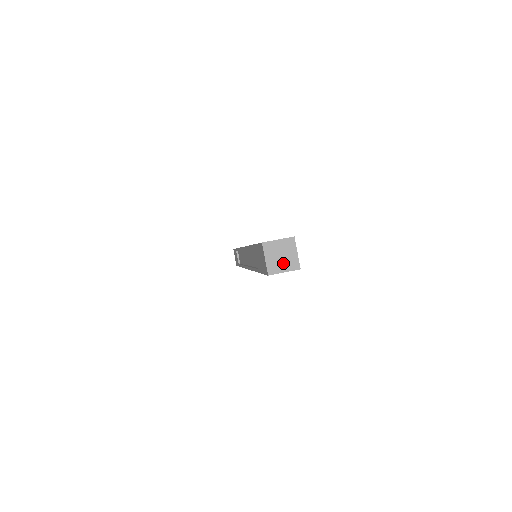
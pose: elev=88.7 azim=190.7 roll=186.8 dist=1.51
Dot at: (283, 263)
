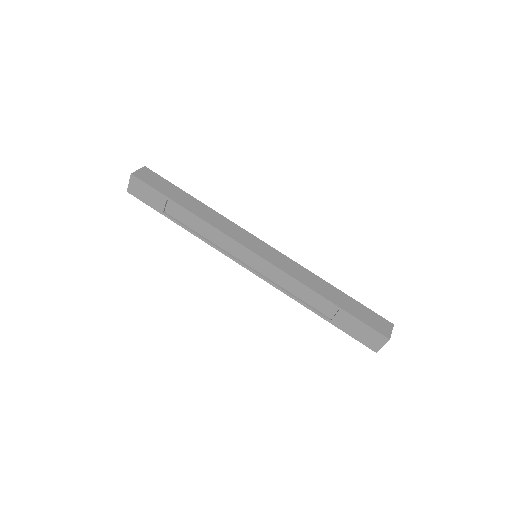
Dot at: occluded
